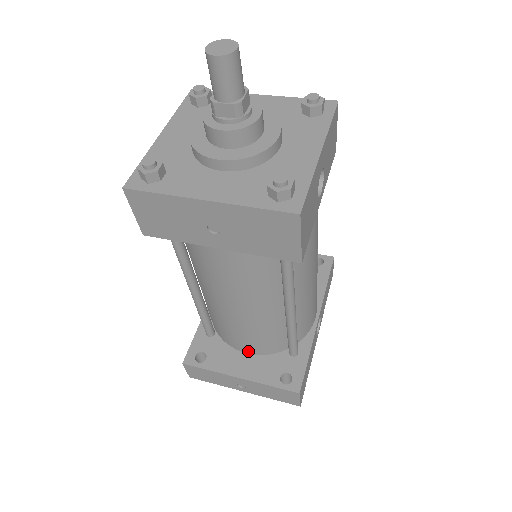
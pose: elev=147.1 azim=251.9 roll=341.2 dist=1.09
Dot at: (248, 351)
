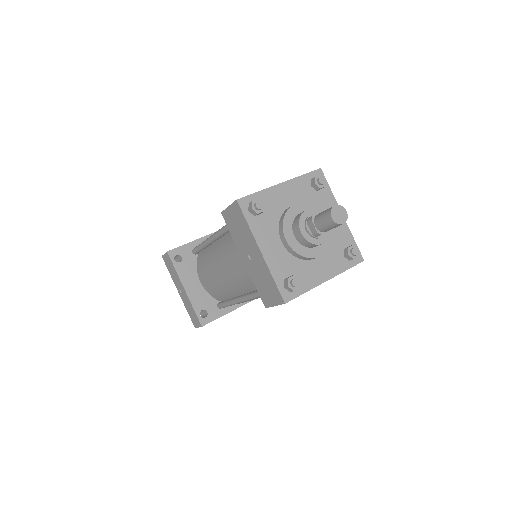
Dot at: (202, 282)
